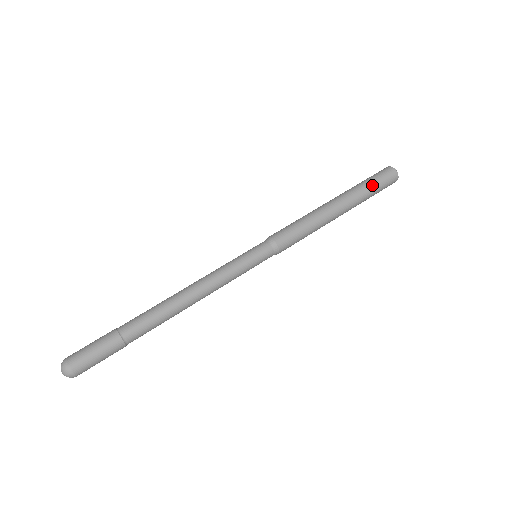
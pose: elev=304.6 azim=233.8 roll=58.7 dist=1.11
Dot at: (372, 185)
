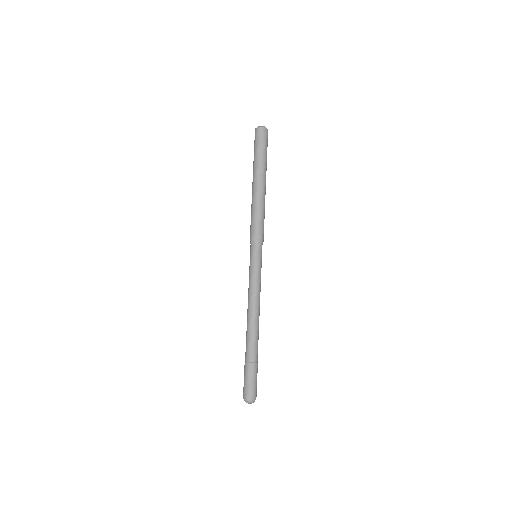
Dot at: (259, 151)
